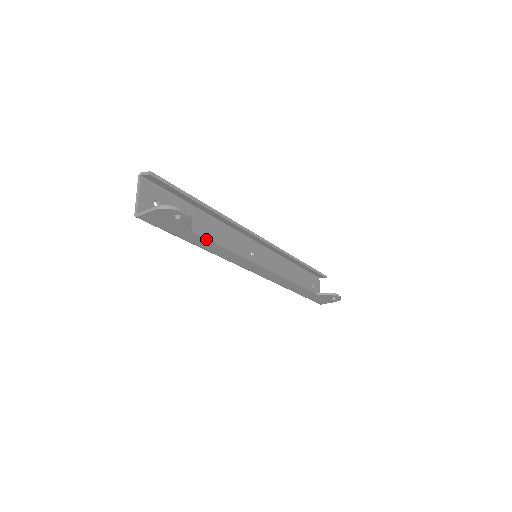
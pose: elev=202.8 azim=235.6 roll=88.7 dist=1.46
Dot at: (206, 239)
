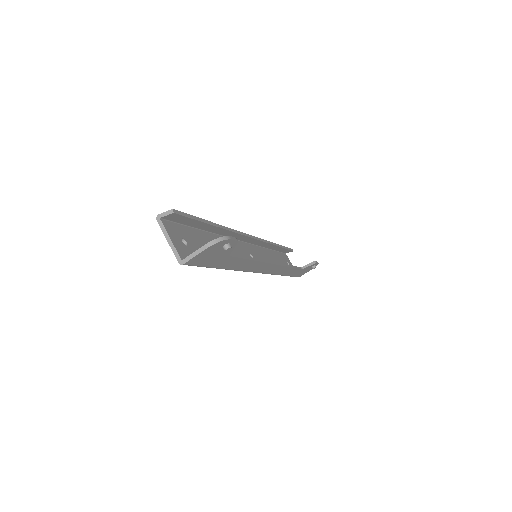
Dot at: (238, 258)
